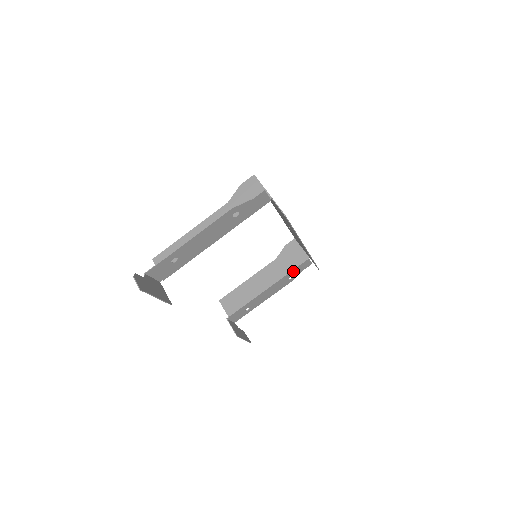
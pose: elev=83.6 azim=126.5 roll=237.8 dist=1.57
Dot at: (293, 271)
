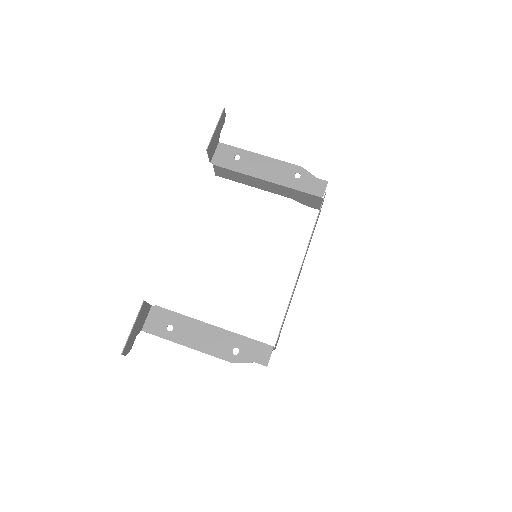
Dot at: (248, 342)
